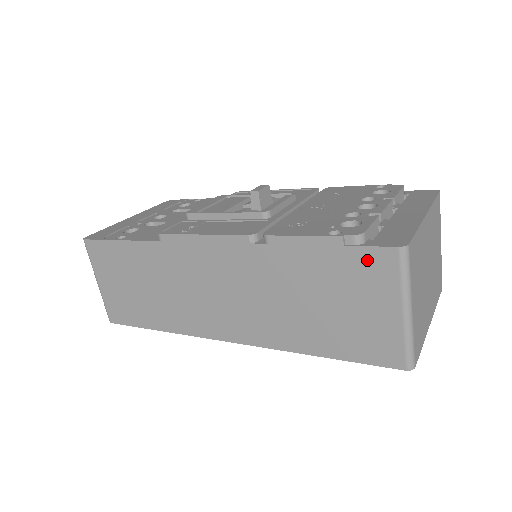
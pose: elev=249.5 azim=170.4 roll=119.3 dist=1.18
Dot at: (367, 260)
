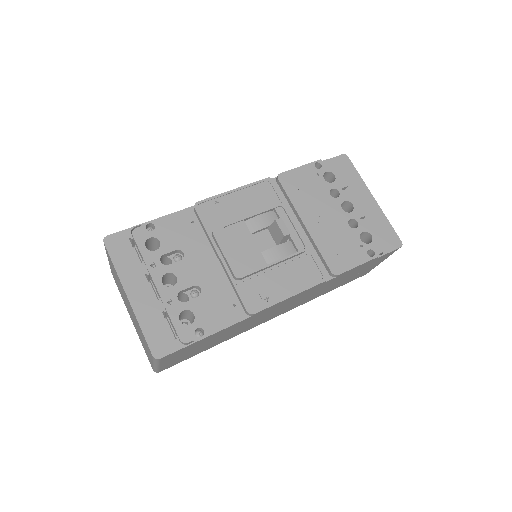
Dot at: occluded
